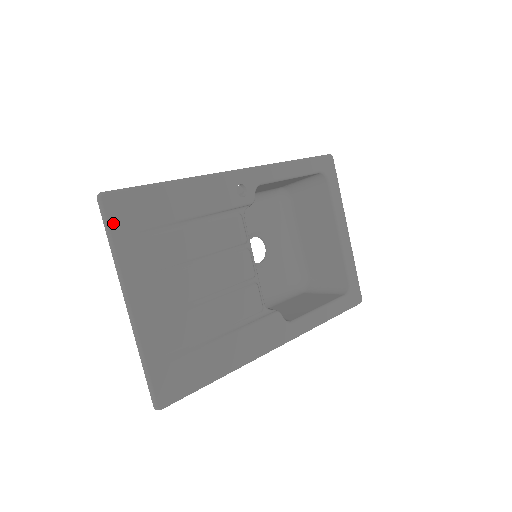
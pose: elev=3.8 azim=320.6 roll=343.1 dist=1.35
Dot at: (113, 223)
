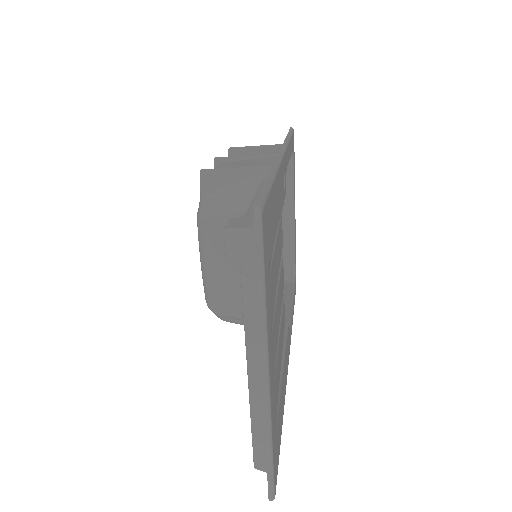
Dot at: (265, 257)
